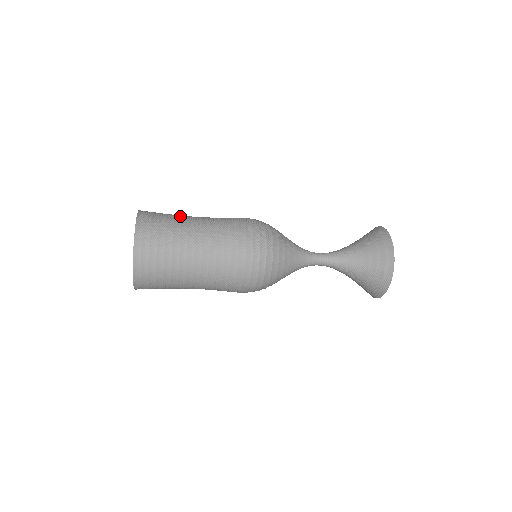
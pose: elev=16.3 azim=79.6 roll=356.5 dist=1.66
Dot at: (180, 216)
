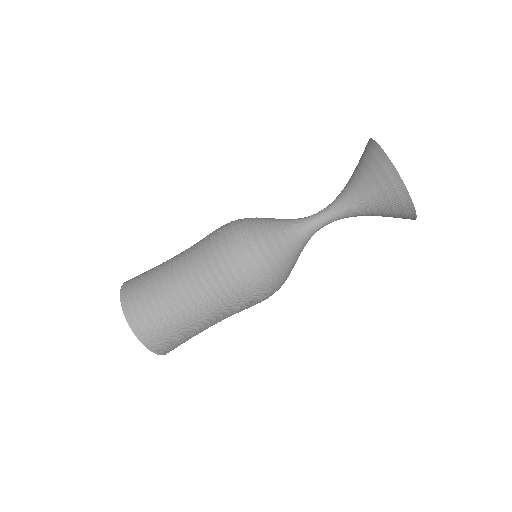
Dot at: occluded
